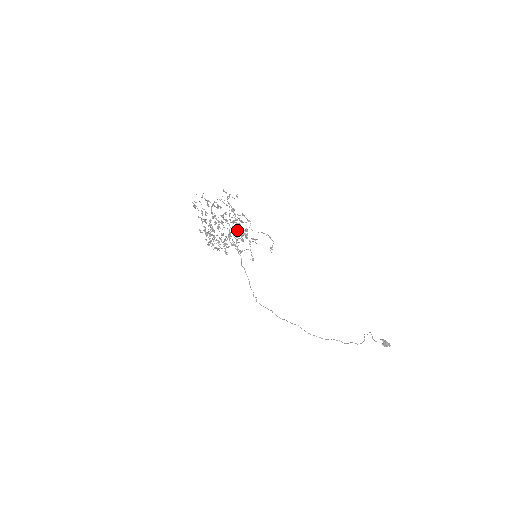
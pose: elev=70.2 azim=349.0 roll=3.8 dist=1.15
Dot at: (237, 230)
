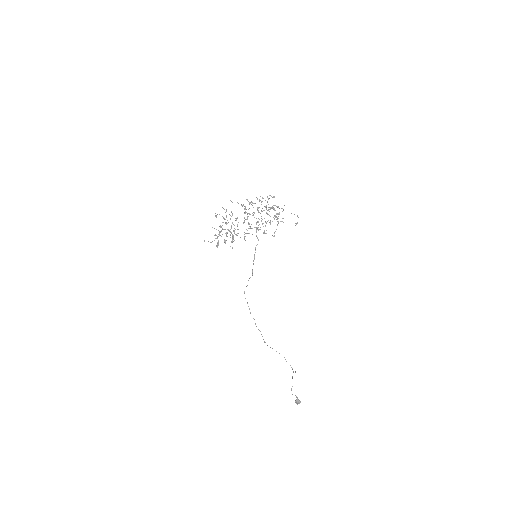
Dot at: (269, 215)
